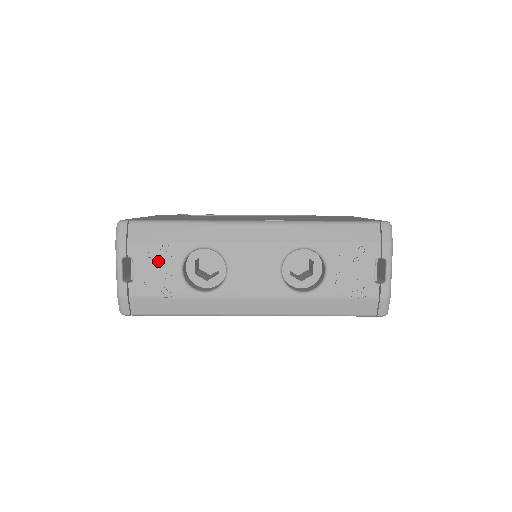
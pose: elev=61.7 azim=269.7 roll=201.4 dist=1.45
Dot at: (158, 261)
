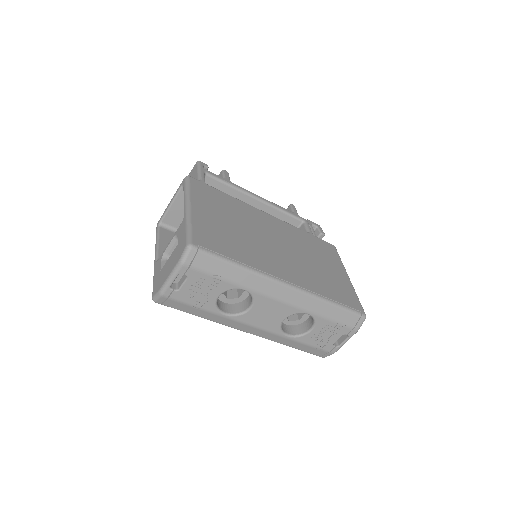
Dot at: (206, 286)
